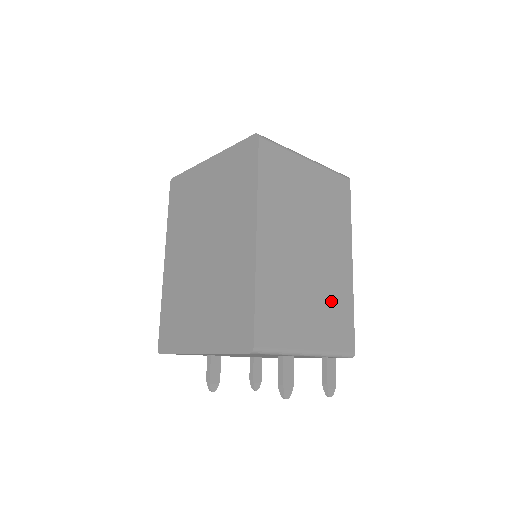
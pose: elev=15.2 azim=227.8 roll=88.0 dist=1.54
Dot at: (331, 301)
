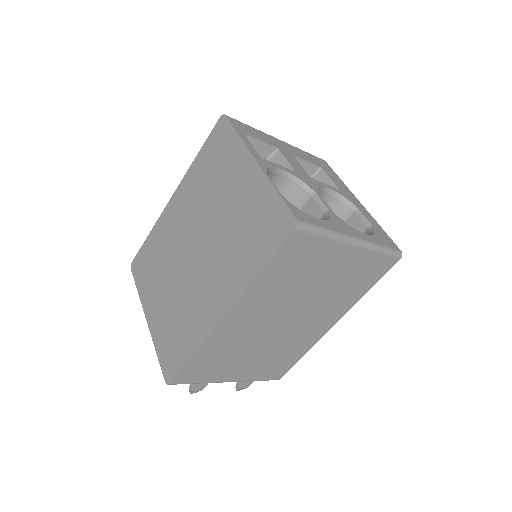
Dot at: (281, 352)
